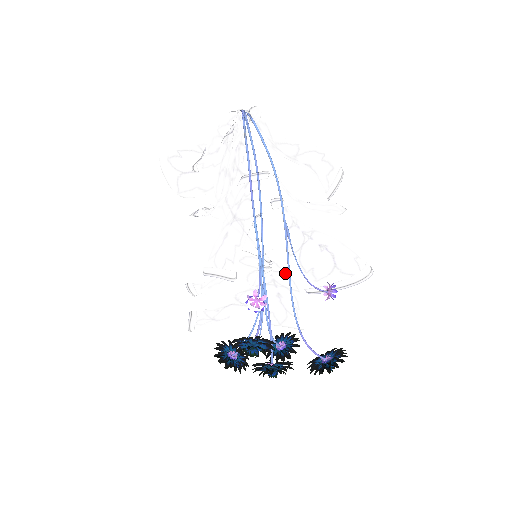
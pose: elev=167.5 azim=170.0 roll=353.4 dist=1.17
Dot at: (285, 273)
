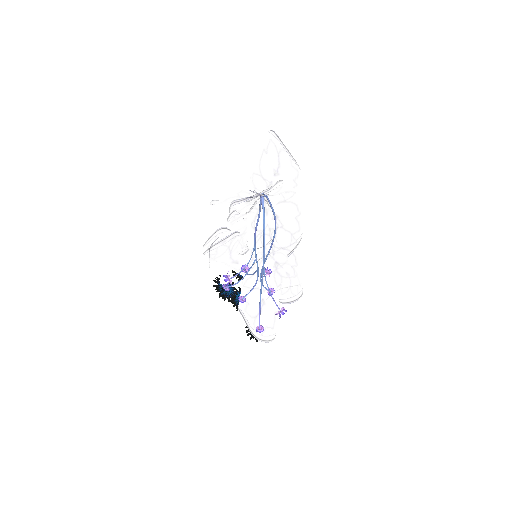
Dot at: occluded
